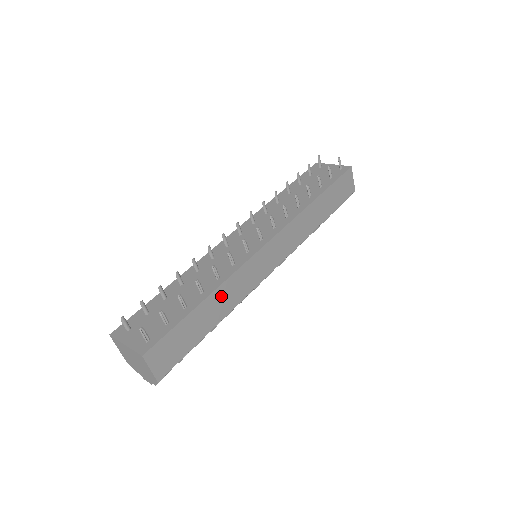
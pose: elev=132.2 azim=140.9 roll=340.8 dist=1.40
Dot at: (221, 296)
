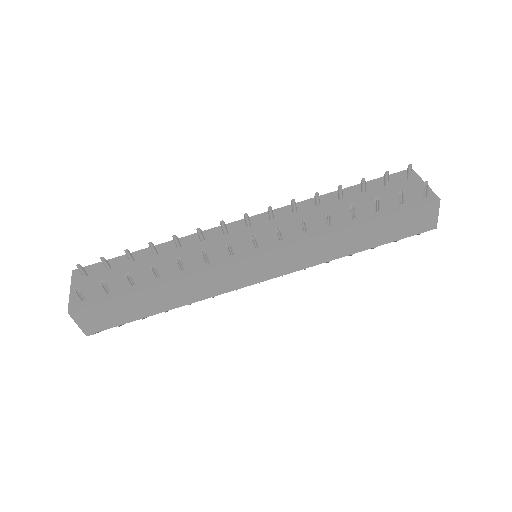
Dot at: (177, 289)
